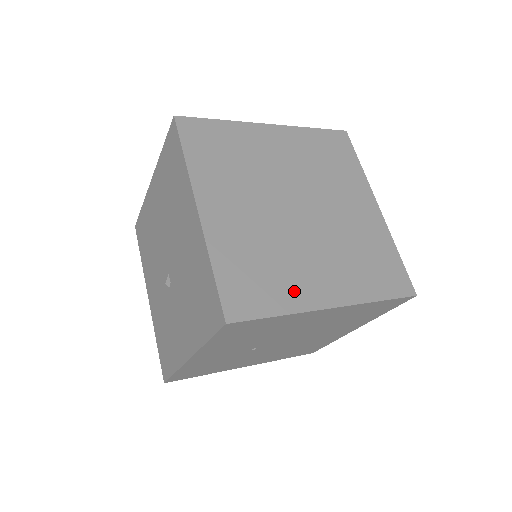
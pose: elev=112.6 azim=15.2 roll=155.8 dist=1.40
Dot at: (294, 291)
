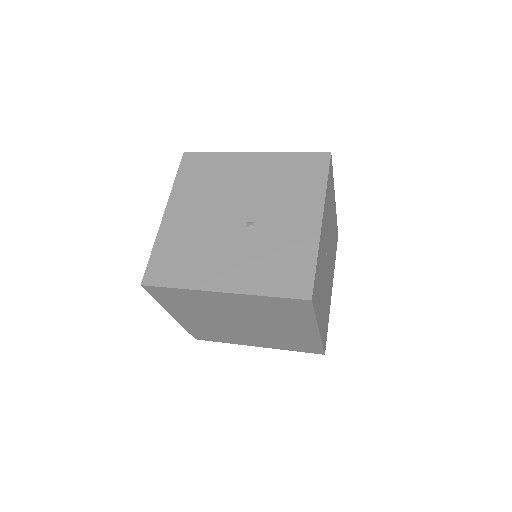
Dot at: occluded
